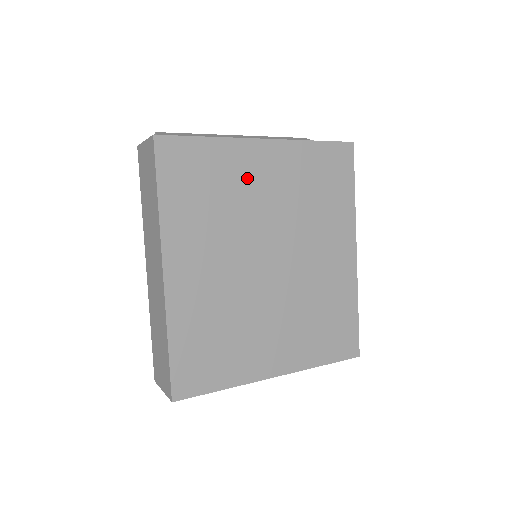
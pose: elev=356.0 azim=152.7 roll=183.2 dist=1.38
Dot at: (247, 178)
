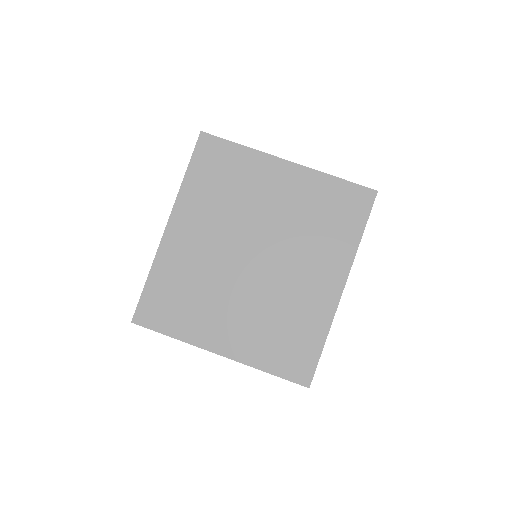
Dot at: (260, 185)
